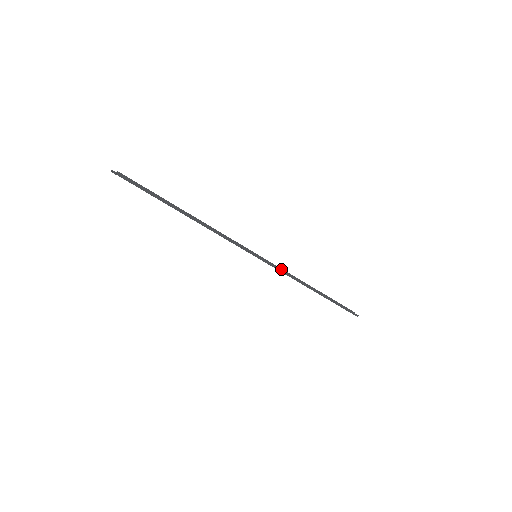
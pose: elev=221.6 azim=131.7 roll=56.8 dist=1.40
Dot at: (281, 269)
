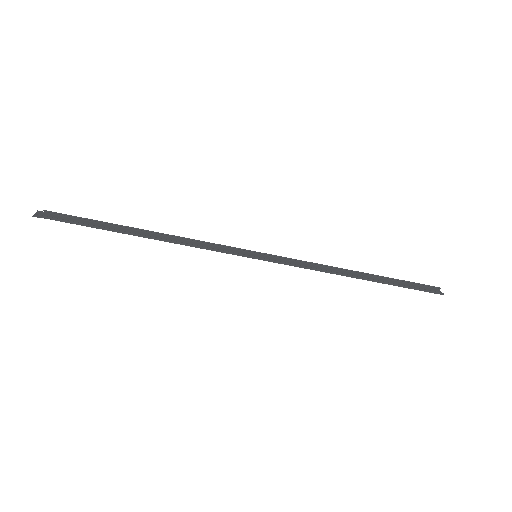
Dot at: (301, 261)
